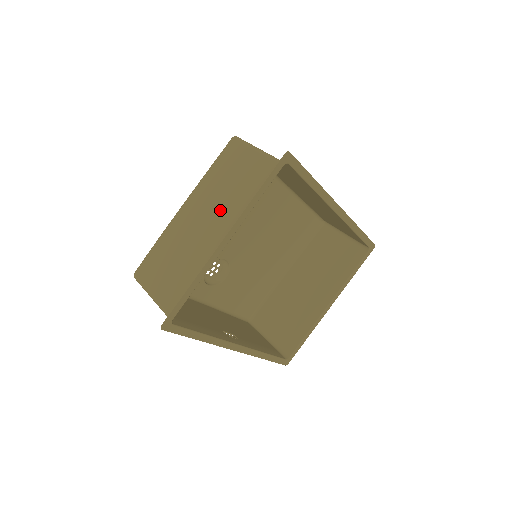
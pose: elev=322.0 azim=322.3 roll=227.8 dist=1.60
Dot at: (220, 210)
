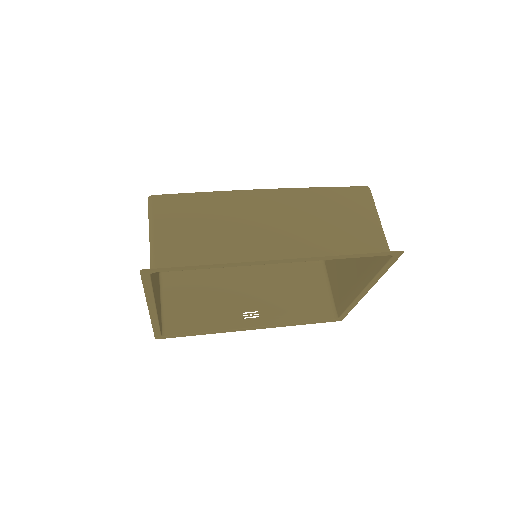
Dot at: occluded
